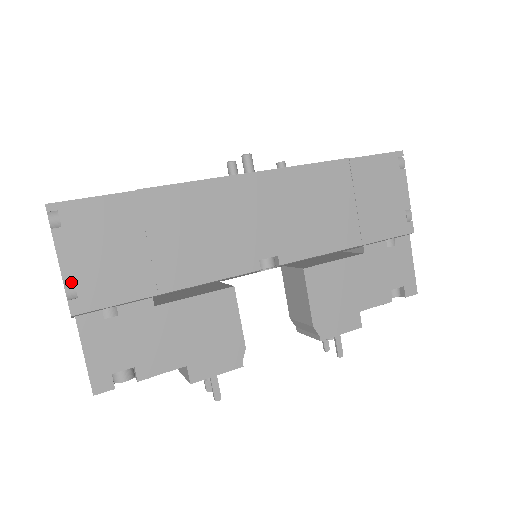
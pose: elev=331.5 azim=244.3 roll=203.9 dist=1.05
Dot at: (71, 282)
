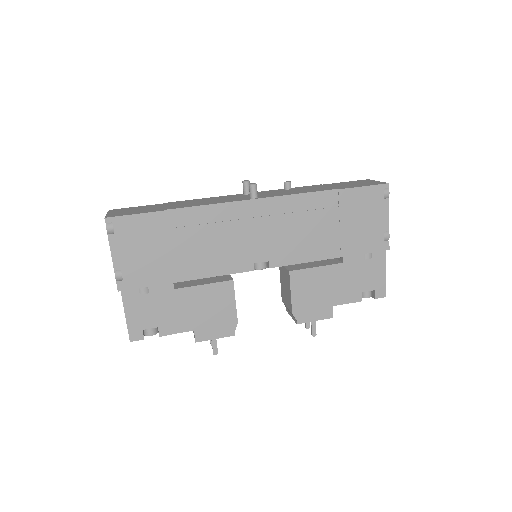
Dot at: (119, 270)
